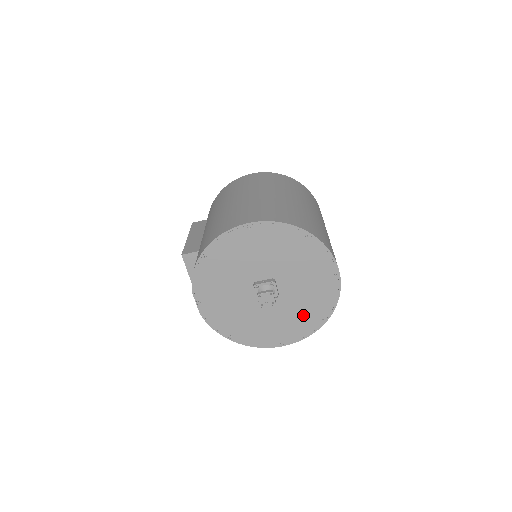
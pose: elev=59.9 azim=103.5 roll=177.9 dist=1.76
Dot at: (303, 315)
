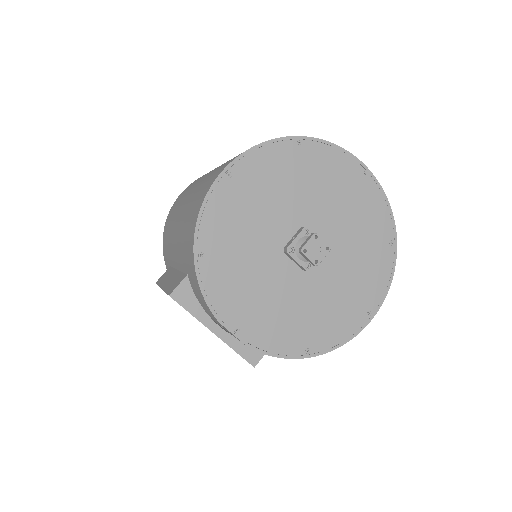
Dot at: (367, 254)
